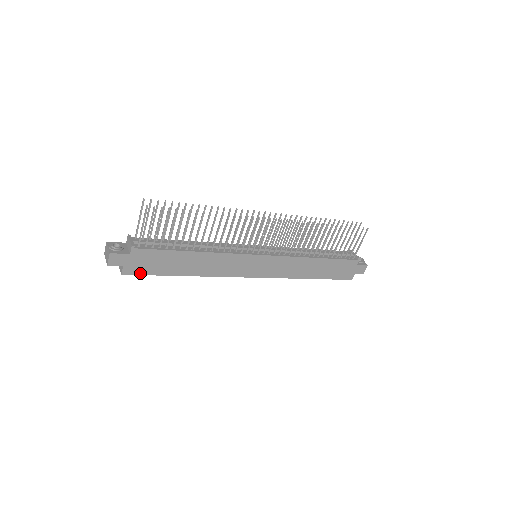
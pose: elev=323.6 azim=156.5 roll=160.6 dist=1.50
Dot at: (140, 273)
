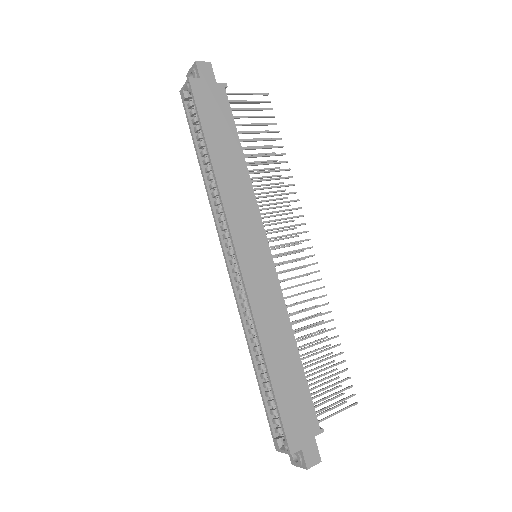
Dot at: (196, 99)
